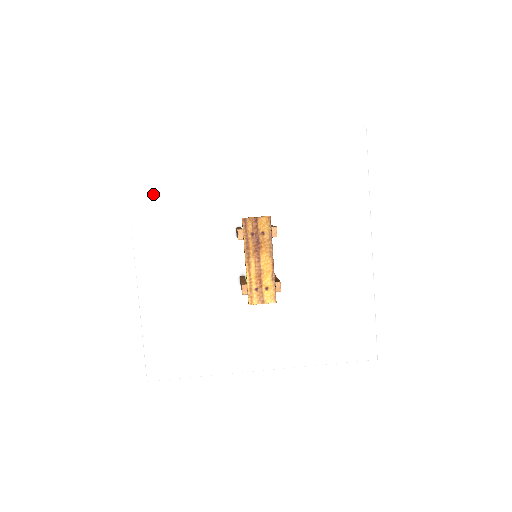
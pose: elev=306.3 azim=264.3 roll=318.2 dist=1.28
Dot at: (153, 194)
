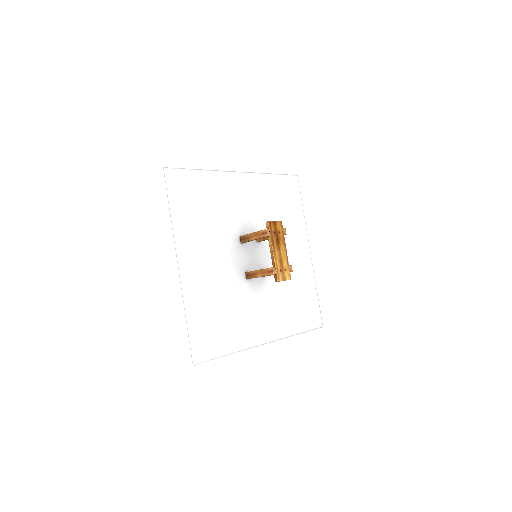
Dot at: (186, 209)
